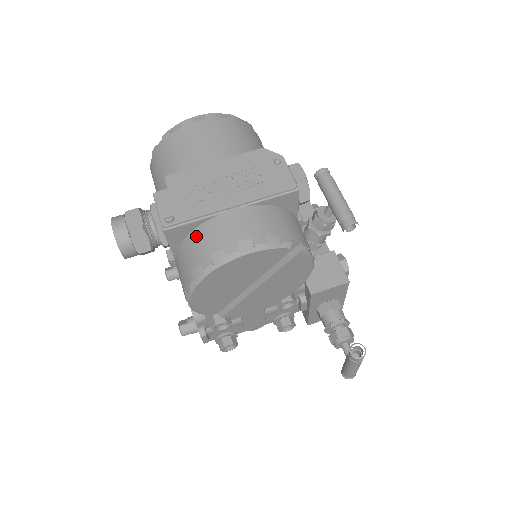
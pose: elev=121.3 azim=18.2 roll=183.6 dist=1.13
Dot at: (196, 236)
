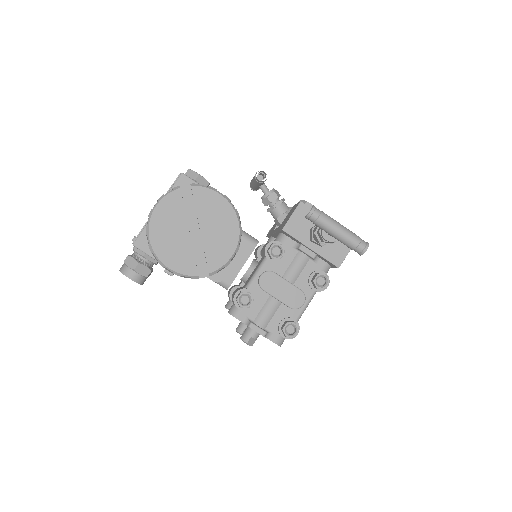
Dot at: occluded
